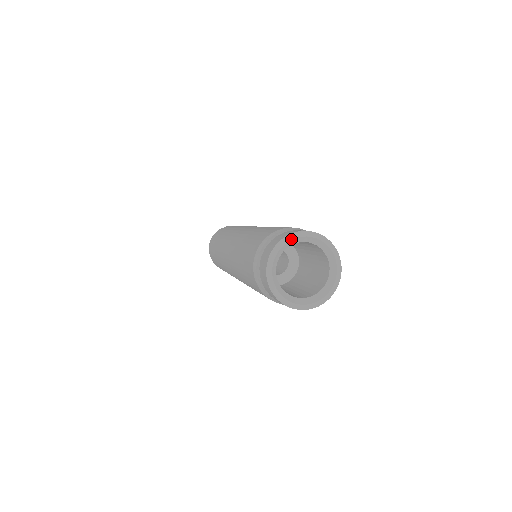
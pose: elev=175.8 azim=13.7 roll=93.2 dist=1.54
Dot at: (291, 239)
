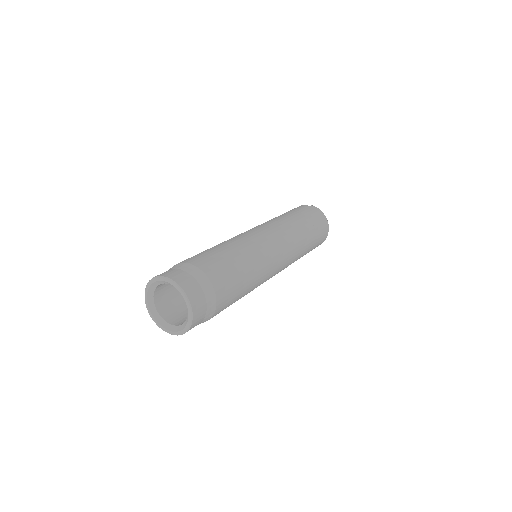
Dot at: (164, 280)
